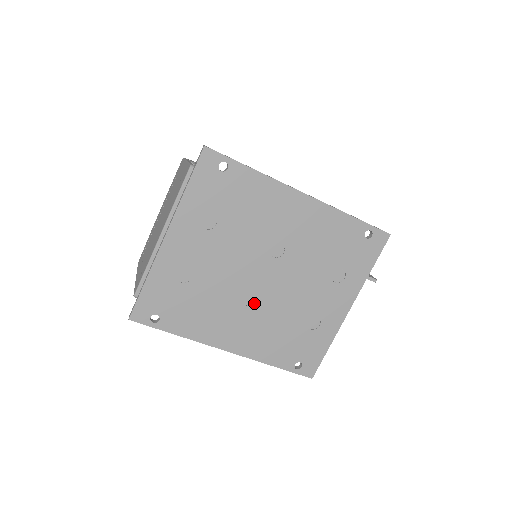
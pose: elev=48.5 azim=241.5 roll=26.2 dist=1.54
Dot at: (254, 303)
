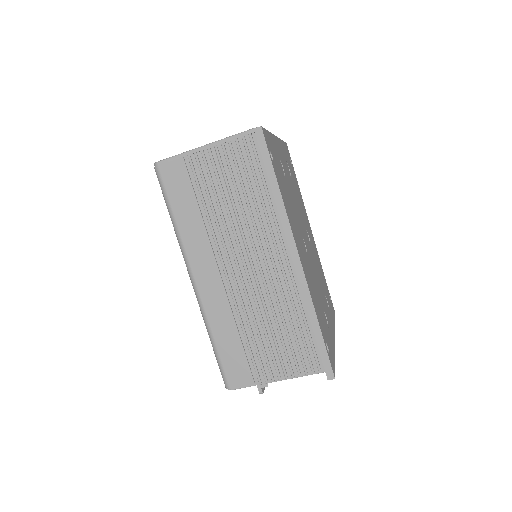
Dot at: (305, 249)
